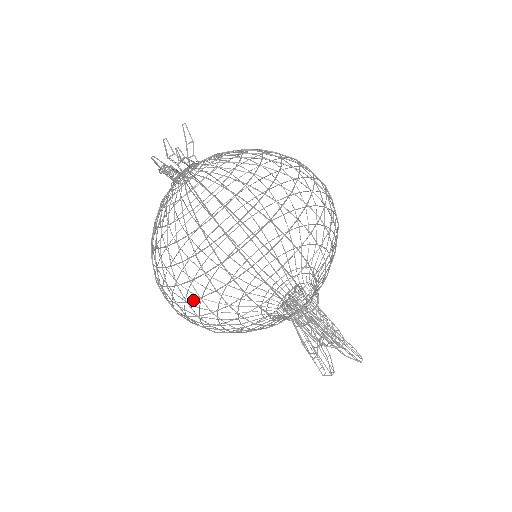
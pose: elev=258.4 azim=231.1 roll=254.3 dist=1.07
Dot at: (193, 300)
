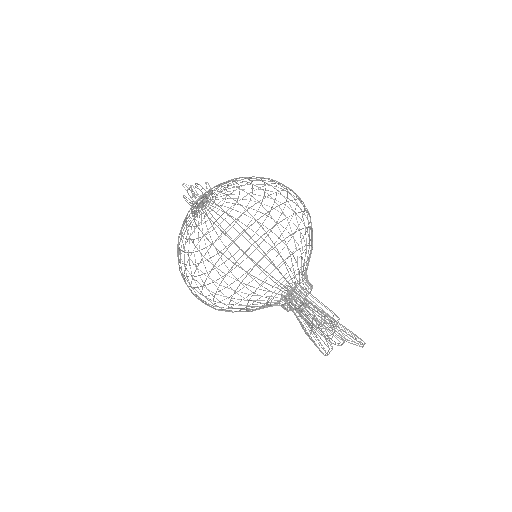
Dot at: (192, 252)
